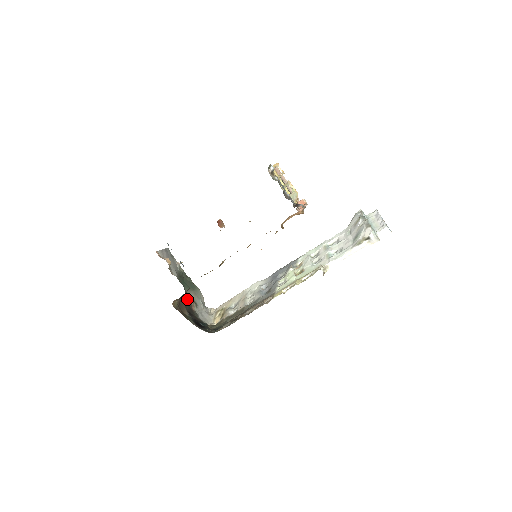
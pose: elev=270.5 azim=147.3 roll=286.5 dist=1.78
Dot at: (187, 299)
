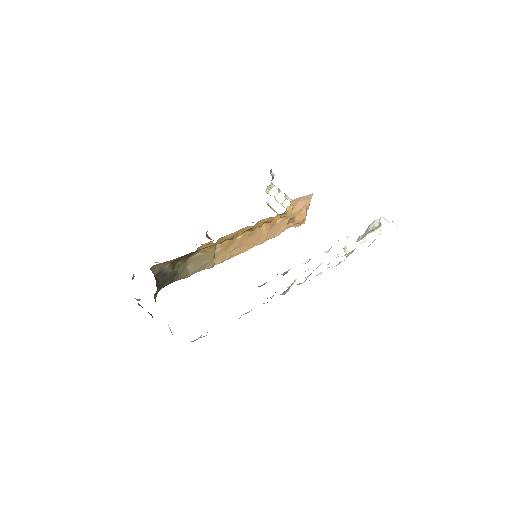
Dot at: occluded
